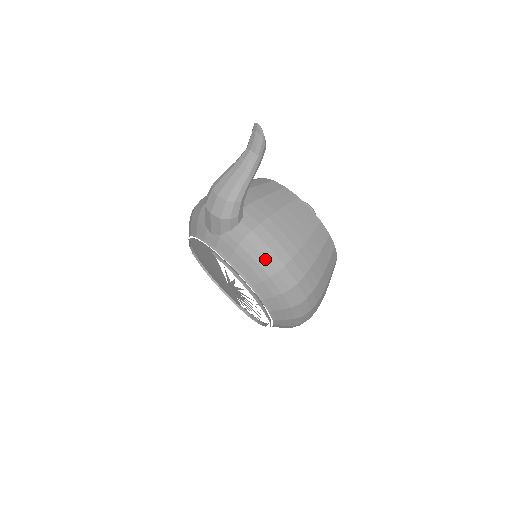
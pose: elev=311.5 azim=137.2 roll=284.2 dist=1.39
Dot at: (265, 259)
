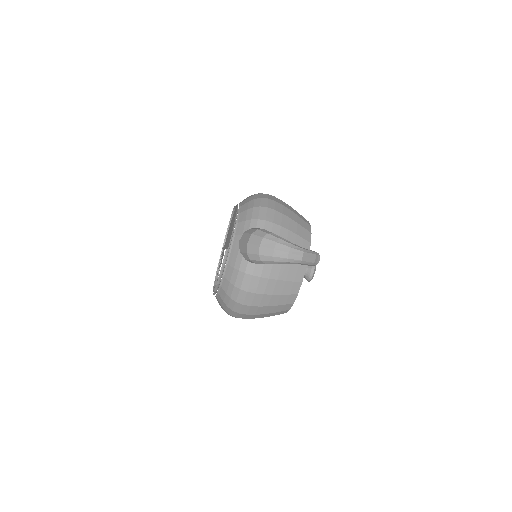
Dot at: (239, 292)
